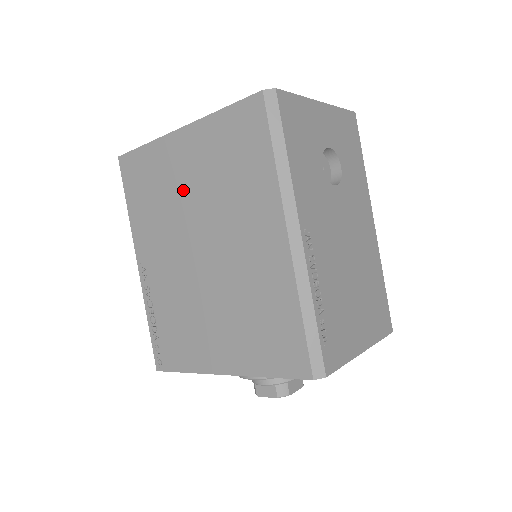
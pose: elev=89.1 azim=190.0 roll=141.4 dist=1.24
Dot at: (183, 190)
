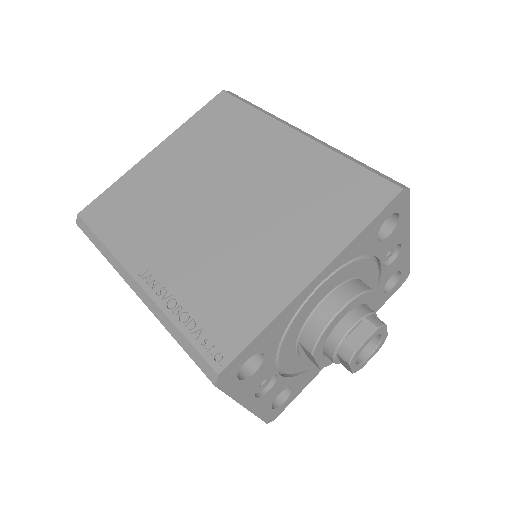
Dot at: (175, 180)
